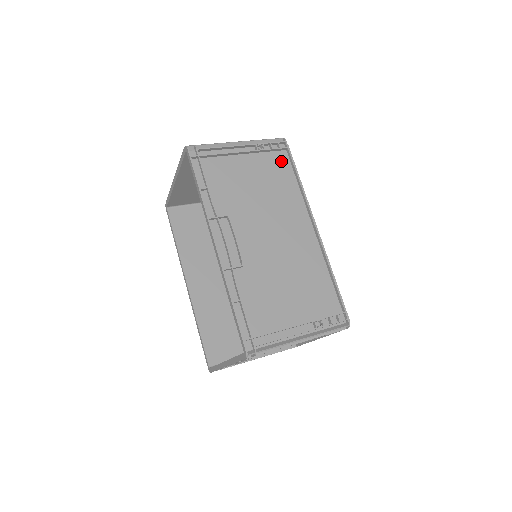
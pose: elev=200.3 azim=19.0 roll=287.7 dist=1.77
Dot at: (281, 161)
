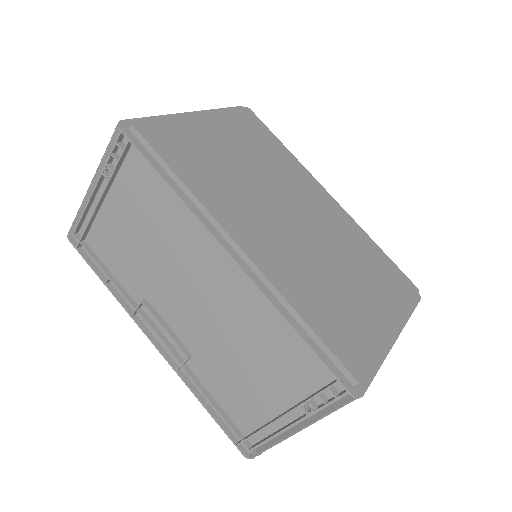
Dot at: (140, 168)
